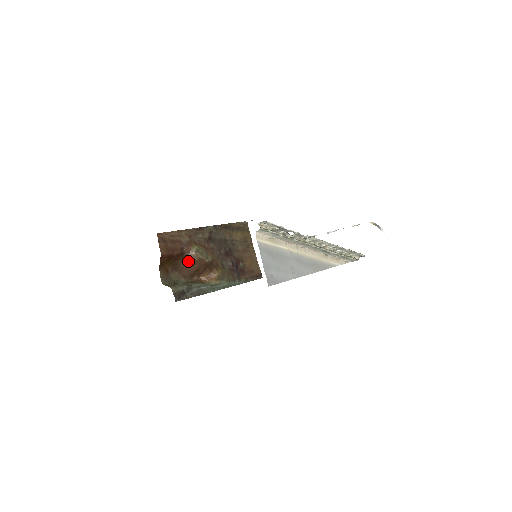
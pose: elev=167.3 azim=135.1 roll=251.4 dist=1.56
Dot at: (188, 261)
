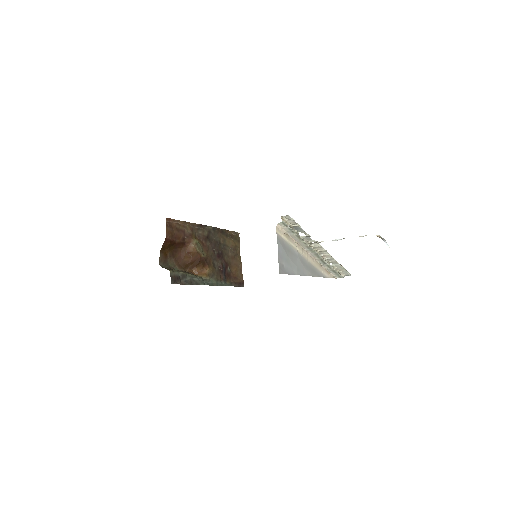
Dot at: (186, 252)
